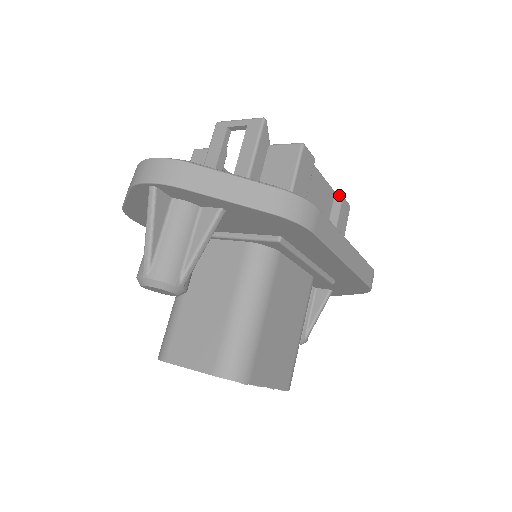
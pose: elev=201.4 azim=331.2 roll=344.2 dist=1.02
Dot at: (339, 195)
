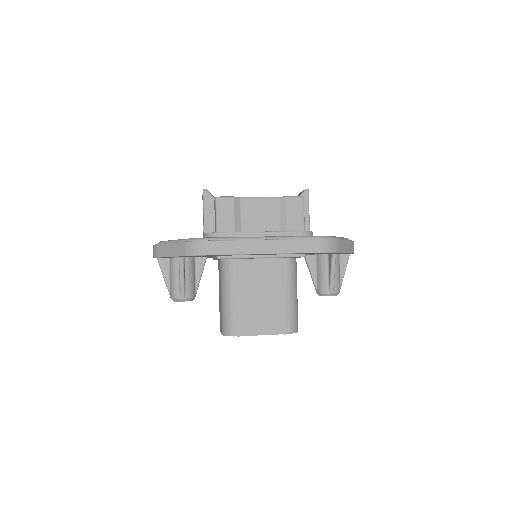
Dot at: (283, 198)
